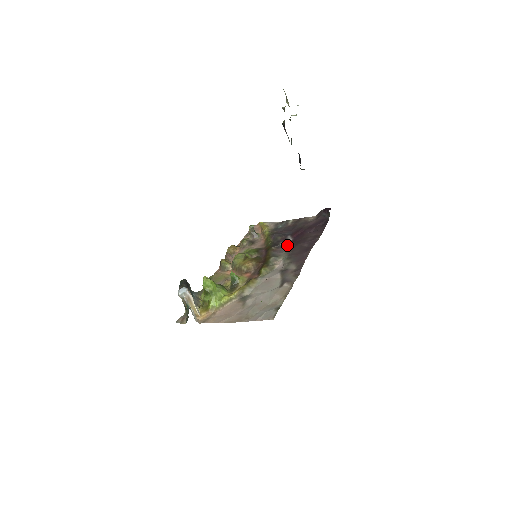
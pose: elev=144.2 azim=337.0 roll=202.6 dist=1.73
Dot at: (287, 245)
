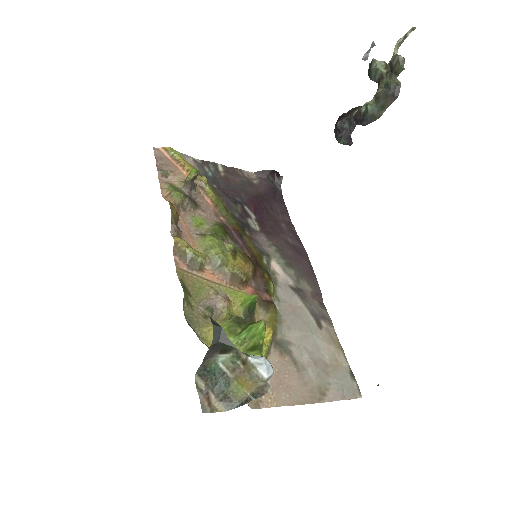
Dot at: (258, 229)
